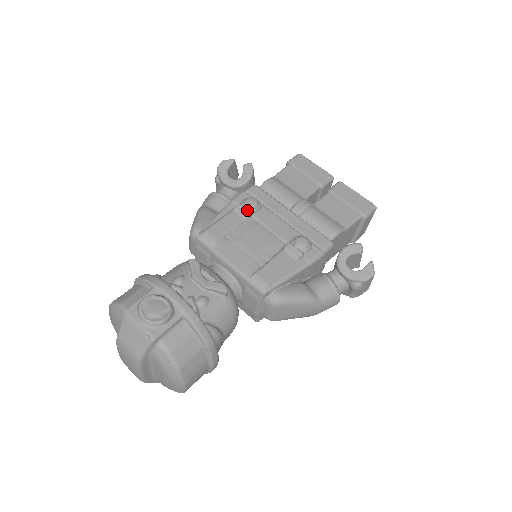
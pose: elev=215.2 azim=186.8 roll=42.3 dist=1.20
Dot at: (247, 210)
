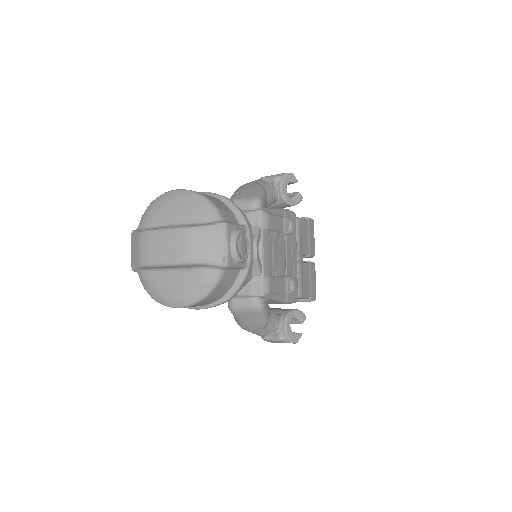
Dot at: (289, 228)
